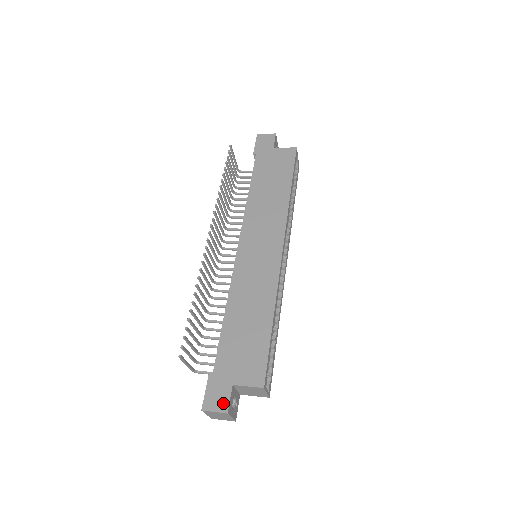
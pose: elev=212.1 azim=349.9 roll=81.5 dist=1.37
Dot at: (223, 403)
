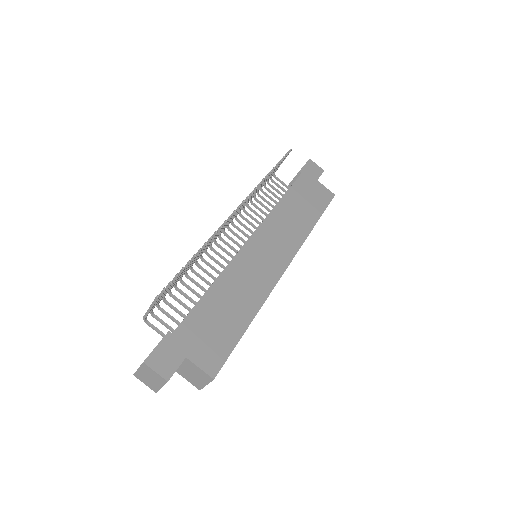
Dot at: (168, 369)
